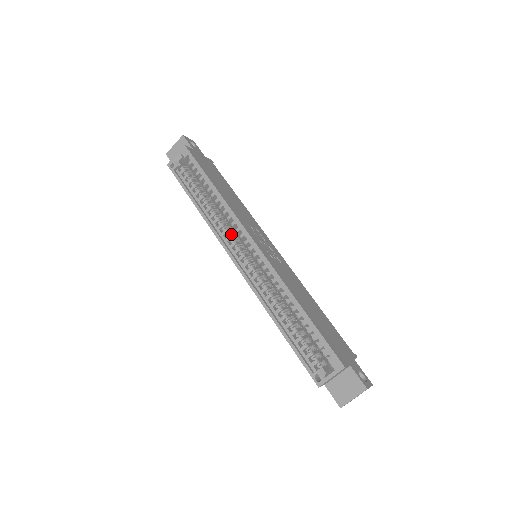
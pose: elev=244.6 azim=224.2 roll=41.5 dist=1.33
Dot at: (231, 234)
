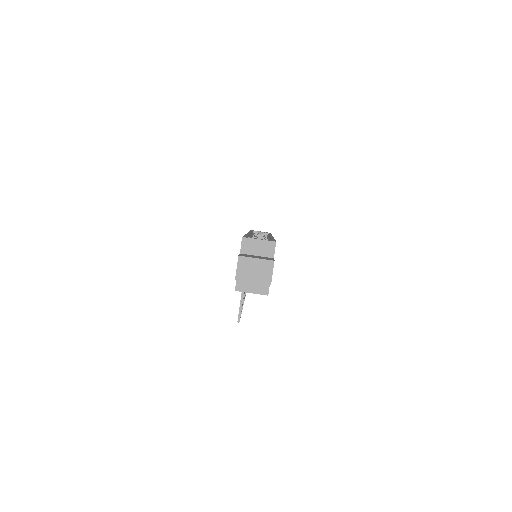
Dot at: occluded
